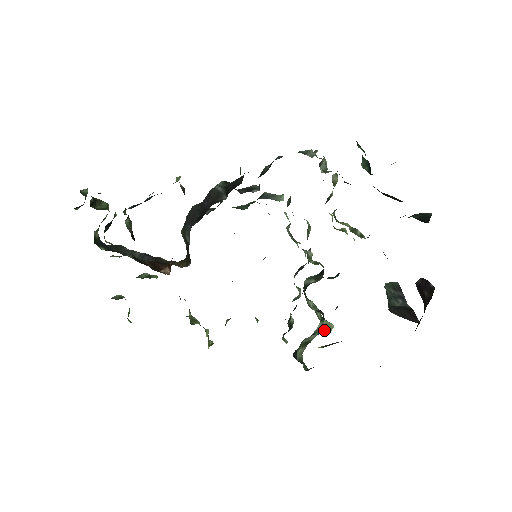
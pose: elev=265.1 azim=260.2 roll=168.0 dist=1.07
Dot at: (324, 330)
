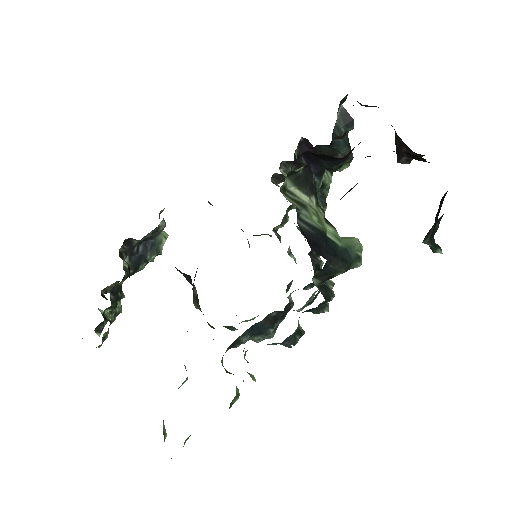
Dot at: (348, 244)
